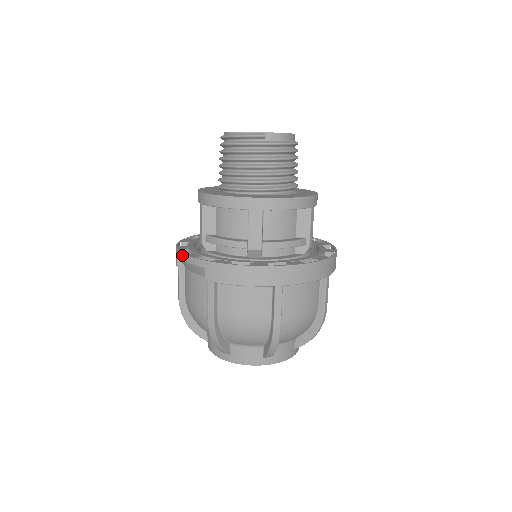
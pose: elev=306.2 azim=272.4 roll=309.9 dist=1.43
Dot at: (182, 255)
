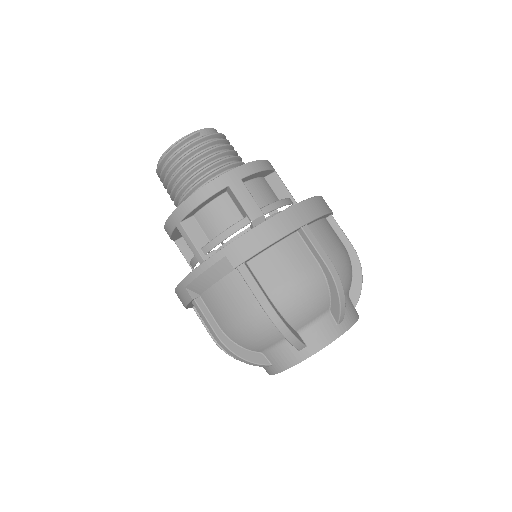
Dot at: (193, 273)
